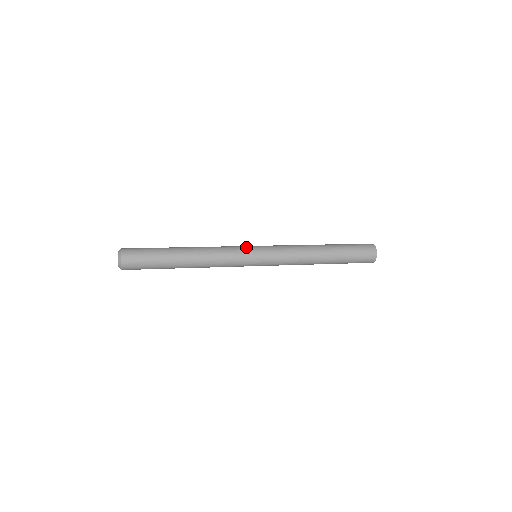
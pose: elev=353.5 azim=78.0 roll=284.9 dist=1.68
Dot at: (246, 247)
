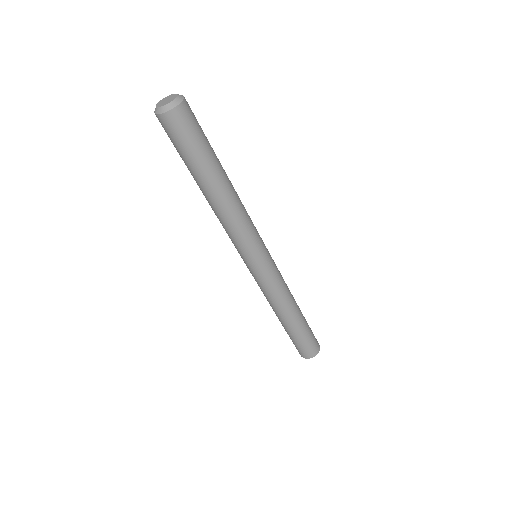
Dot at: occluded
